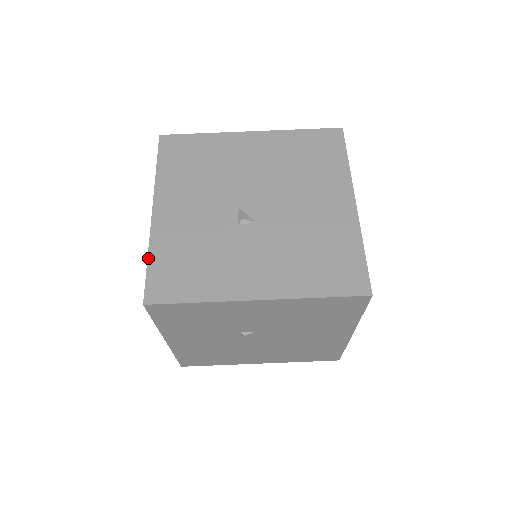
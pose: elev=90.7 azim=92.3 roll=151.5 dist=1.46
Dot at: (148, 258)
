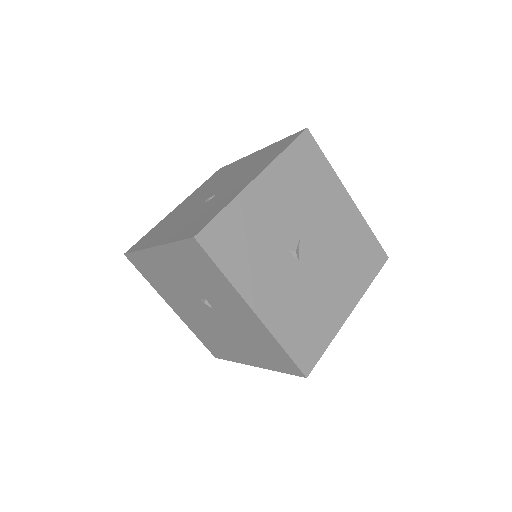
Dot at: (225, 208)
